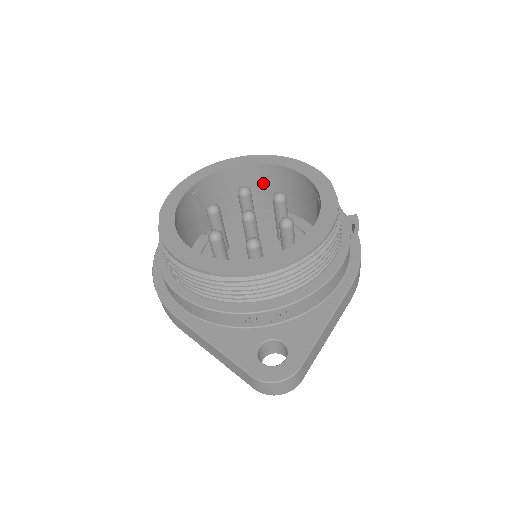
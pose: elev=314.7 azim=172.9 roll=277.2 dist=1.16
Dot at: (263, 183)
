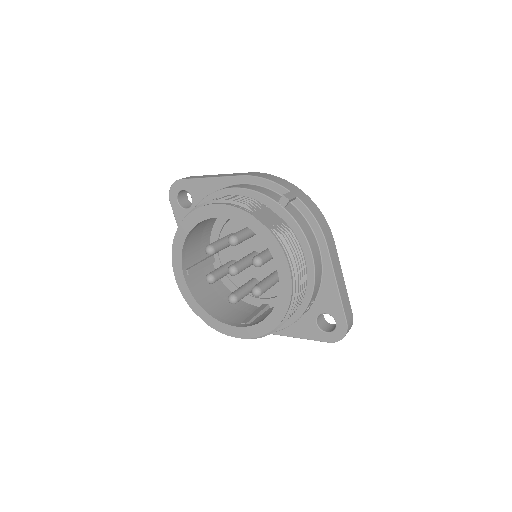
Dot at: occluded
